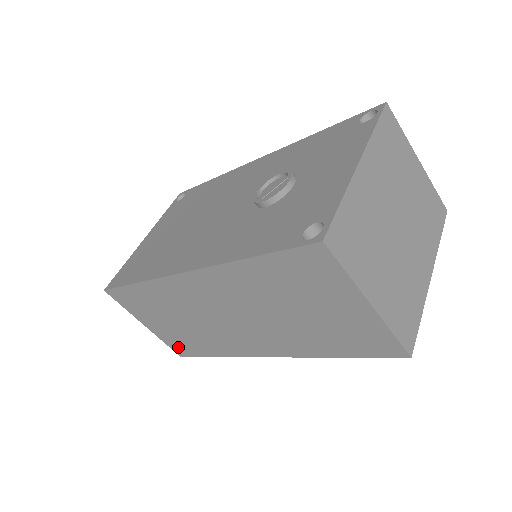
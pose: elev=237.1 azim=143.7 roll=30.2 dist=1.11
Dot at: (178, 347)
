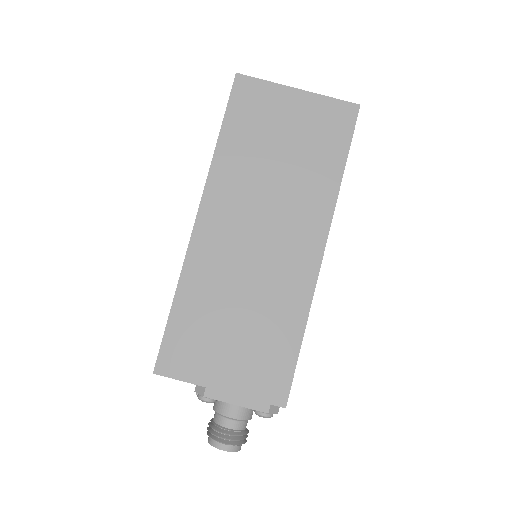
Dot at: (270, 384)
